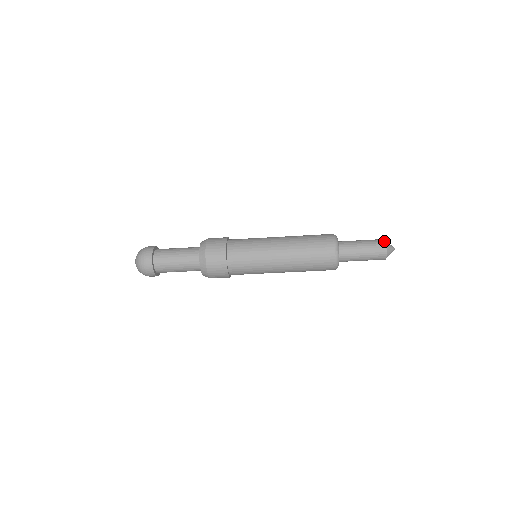
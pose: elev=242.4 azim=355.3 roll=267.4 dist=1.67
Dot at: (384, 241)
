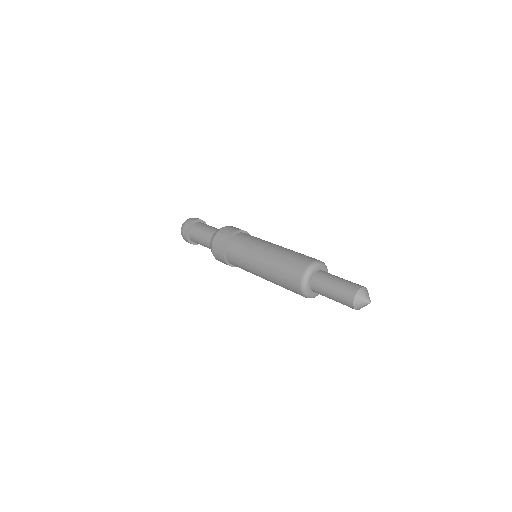
Dot at: (357, 289)
